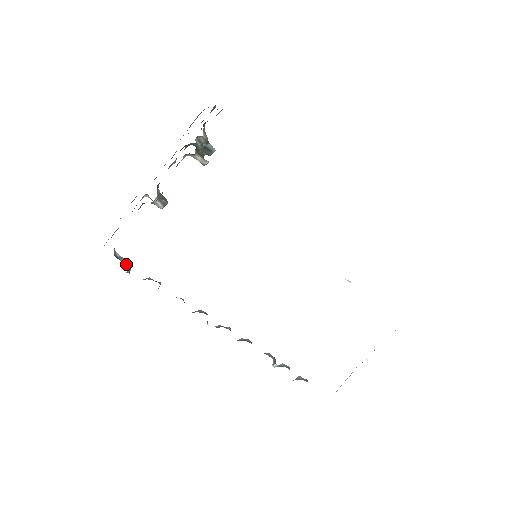
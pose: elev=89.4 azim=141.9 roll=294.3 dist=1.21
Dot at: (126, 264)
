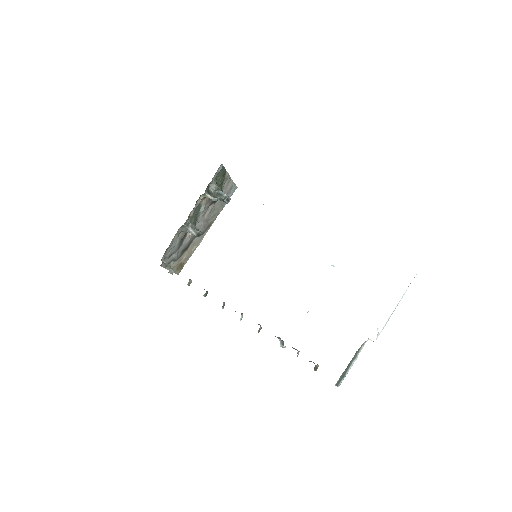
Dot at: (170, 268)
